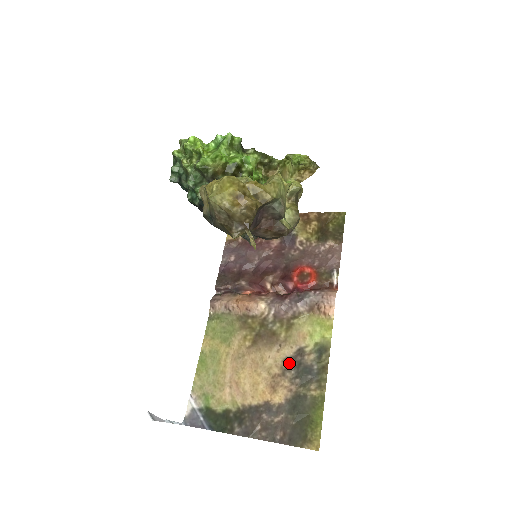
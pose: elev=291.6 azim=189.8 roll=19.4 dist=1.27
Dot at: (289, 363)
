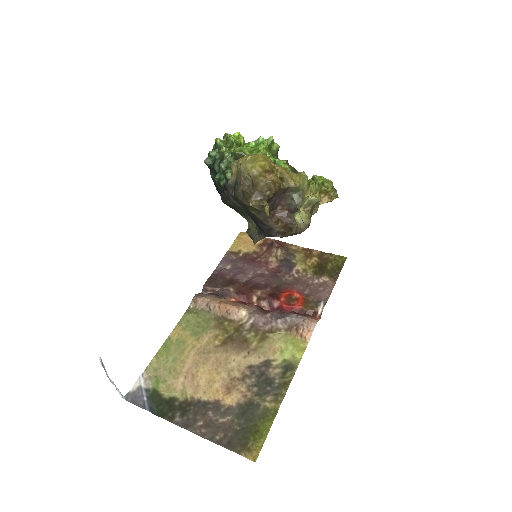
Dot at: (252, 371)
